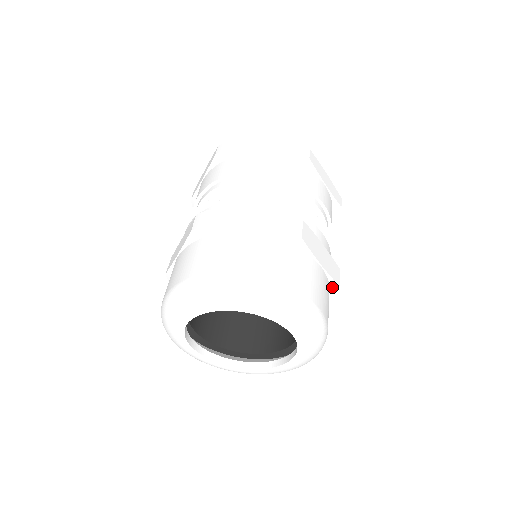
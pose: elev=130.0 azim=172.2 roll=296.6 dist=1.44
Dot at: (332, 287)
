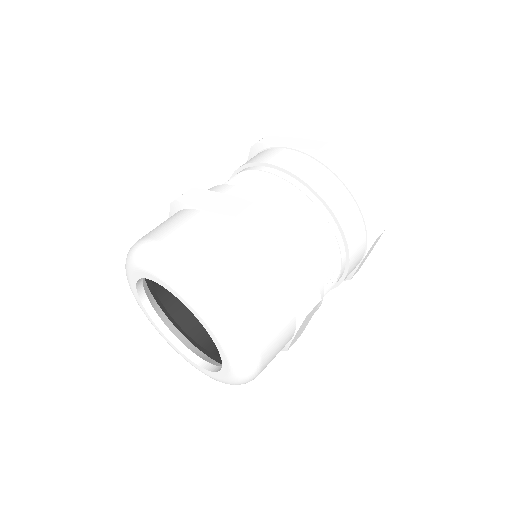
Dot at: occluded
